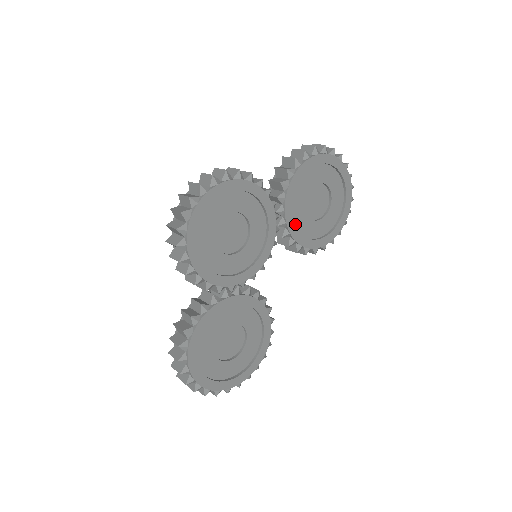
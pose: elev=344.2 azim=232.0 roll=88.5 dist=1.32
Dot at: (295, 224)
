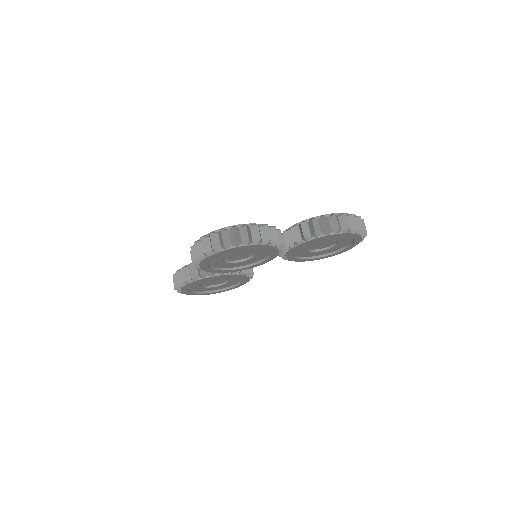
Dot at: (295, 253)
